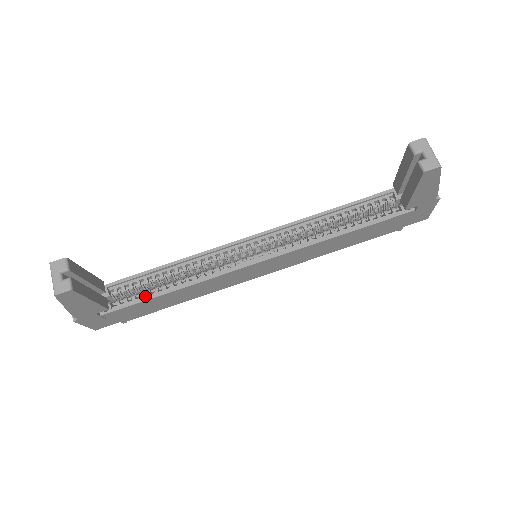
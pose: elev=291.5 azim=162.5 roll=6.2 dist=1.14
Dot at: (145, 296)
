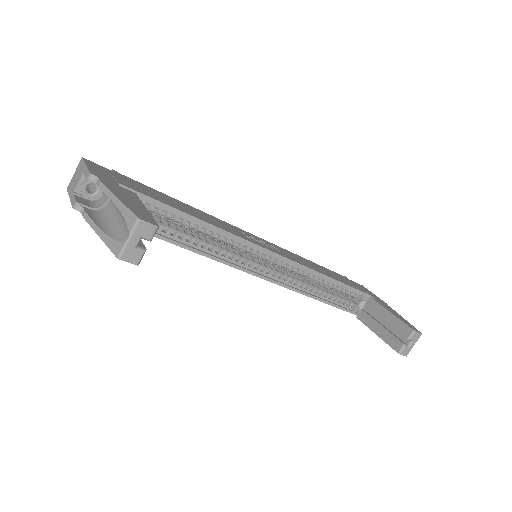
Dot at: occluded
